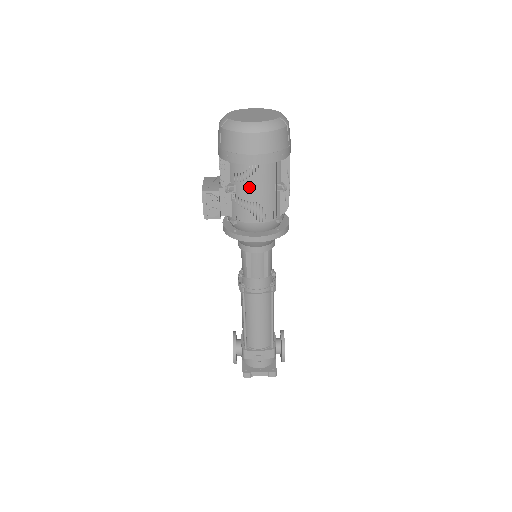
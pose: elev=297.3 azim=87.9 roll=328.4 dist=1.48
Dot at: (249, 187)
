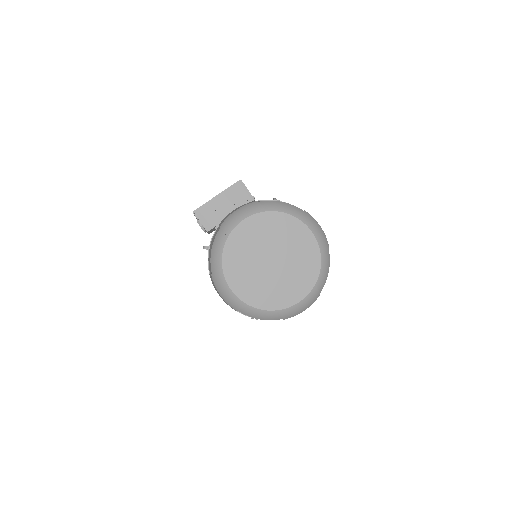
Dot at: occluded
